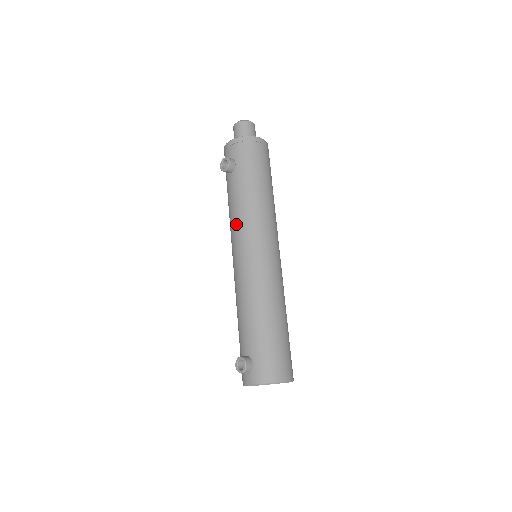
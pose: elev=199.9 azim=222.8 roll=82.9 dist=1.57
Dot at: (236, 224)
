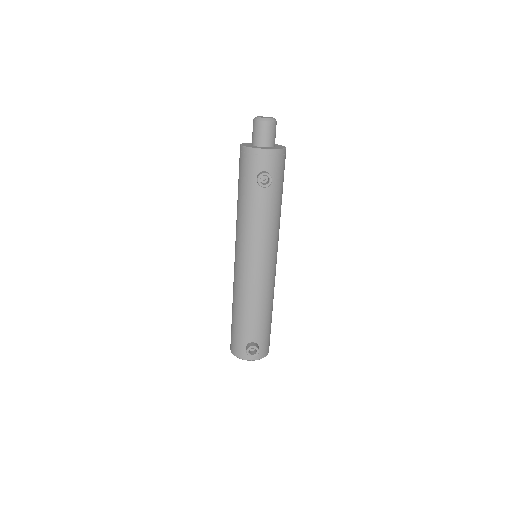
Dot at: (260, 238)
